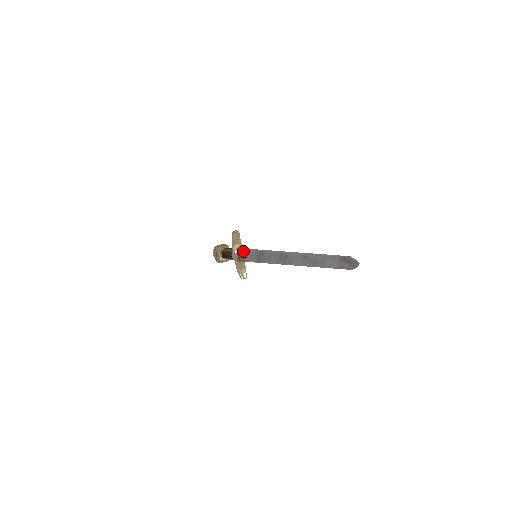
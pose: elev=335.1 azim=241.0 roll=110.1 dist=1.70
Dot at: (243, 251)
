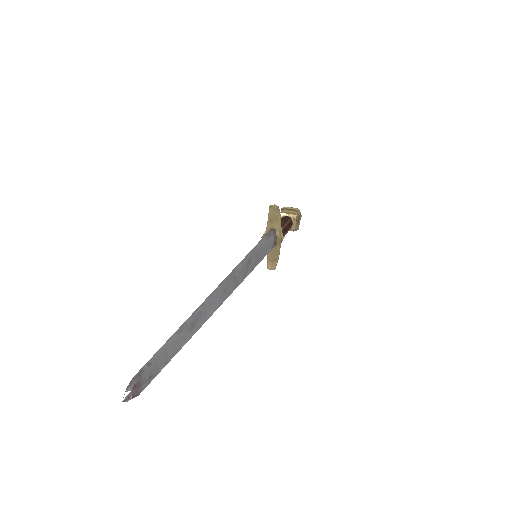
Dot at: occluded
